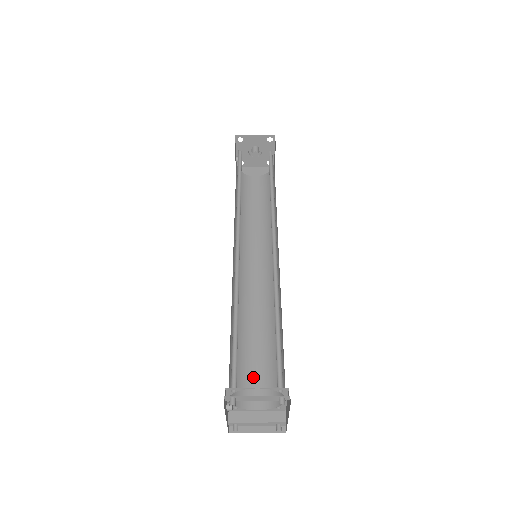
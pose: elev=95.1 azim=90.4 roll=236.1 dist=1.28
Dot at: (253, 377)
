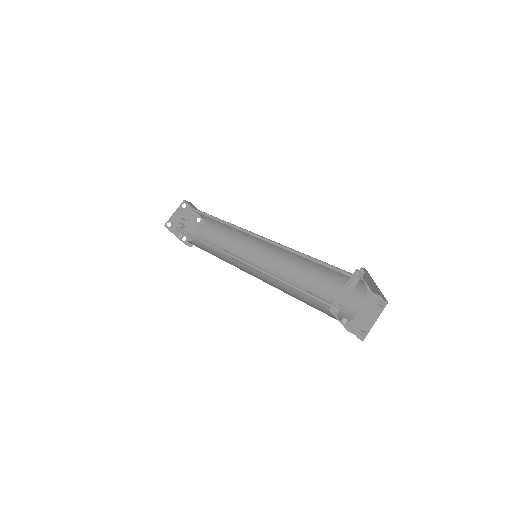
Dot at: occluded
